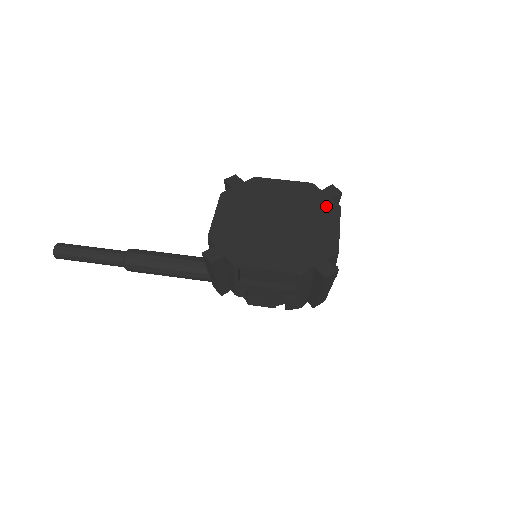
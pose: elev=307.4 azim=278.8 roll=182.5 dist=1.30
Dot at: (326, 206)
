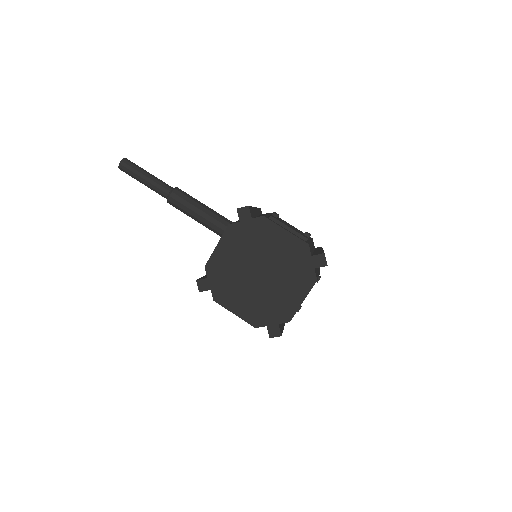
Dot at: (305, 275)
